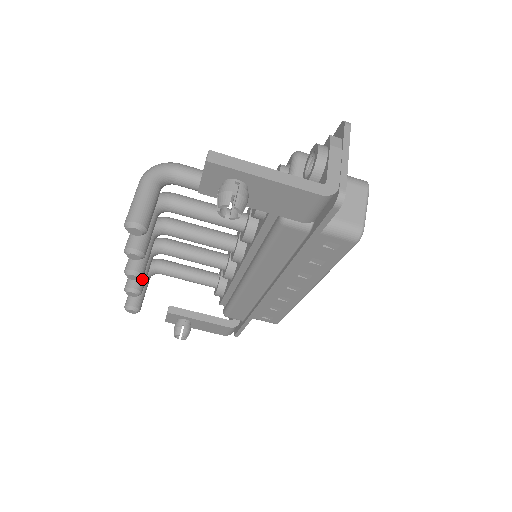
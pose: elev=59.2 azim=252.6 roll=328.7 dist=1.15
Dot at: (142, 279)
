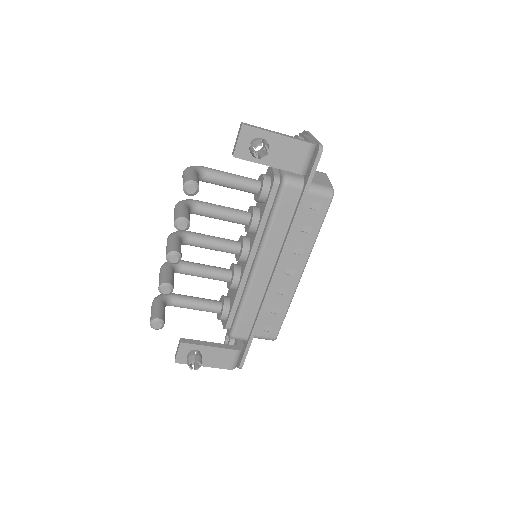
Dot at: (172, 279)
